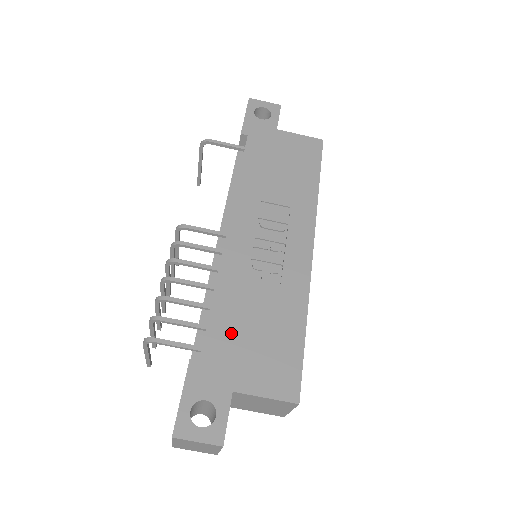
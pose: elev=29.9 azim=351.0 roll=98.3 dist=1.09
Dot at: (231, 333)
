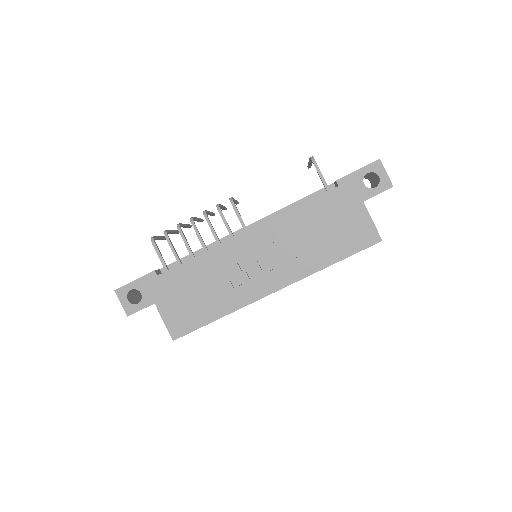
Dot at: (184, 281)
